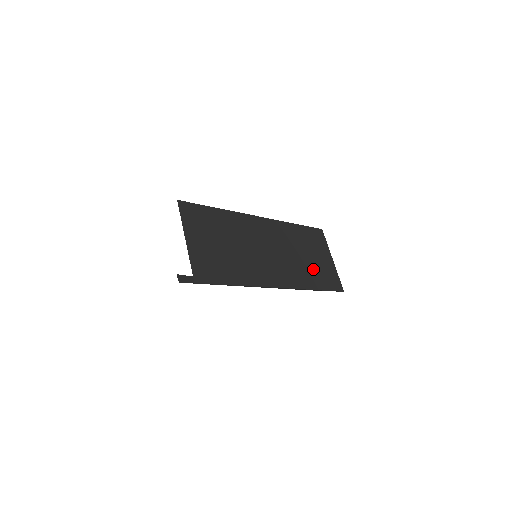
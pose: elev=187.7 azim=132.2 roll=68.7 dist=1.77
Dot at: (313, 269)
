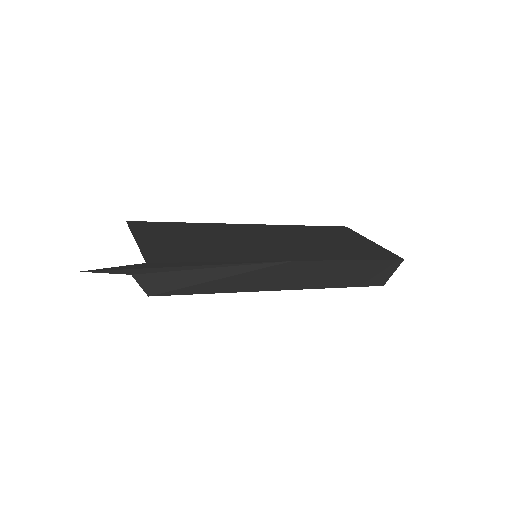
Dot at: (343, 248)
